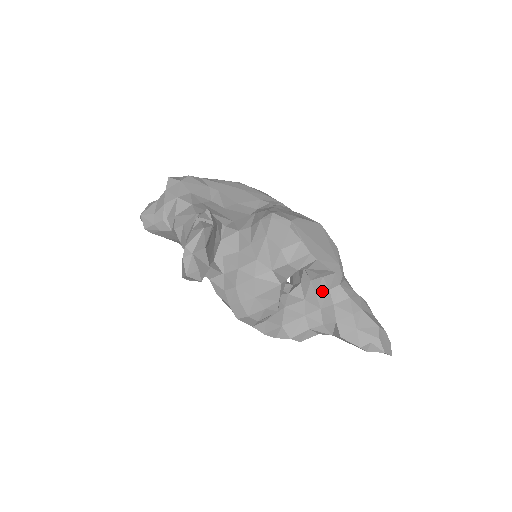
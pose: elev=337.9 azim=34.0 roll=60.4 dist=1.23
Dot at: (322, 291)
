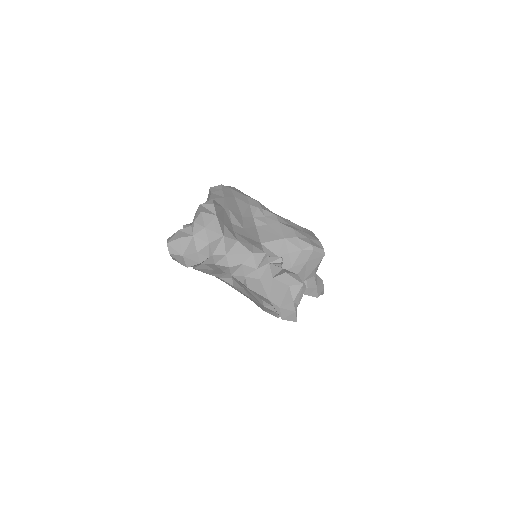
Dot at: occluded
